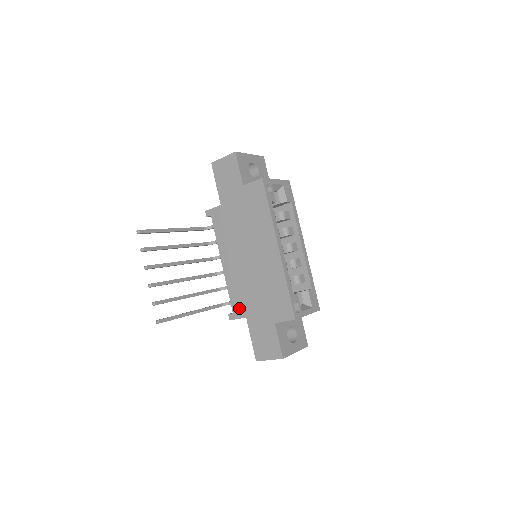
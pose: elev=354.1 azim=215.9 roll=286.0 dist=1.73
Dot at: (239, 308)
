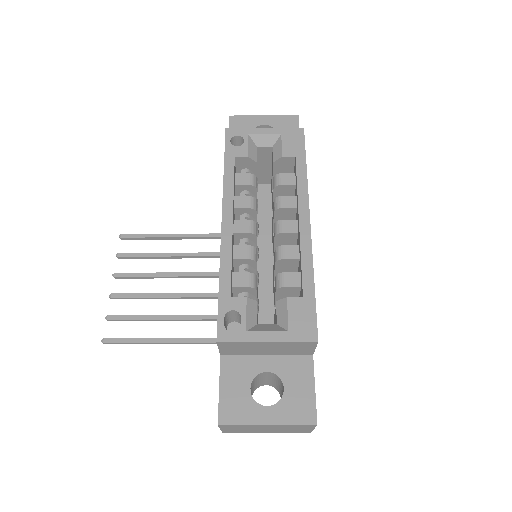
Dot at: occluded
